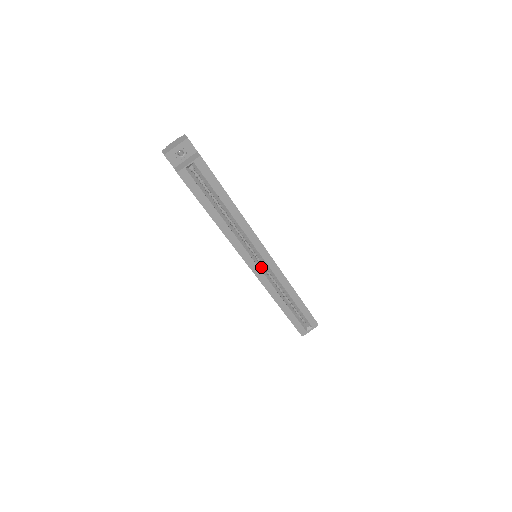
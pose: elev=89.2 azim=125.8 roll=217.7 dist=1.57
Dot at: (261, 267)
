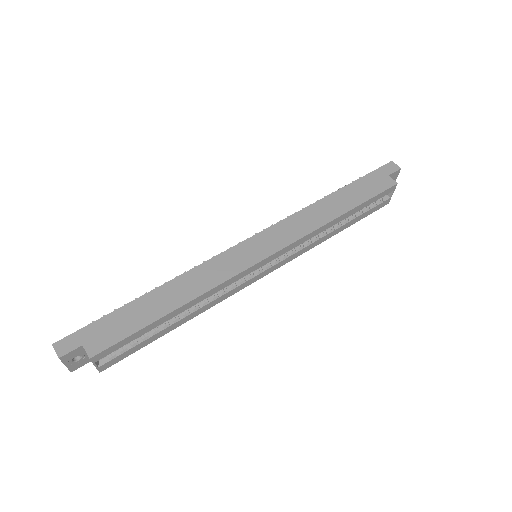
Dot at: (272, 262)
